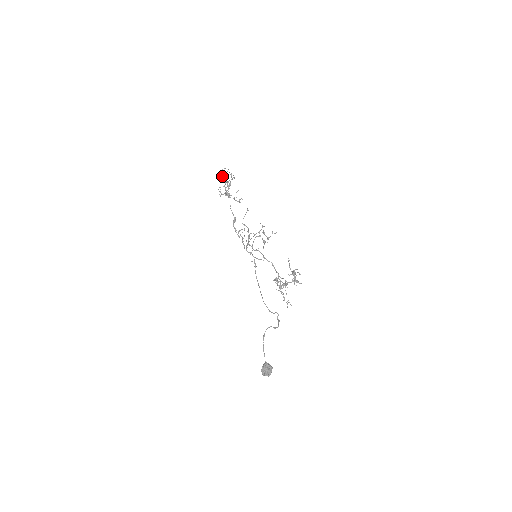
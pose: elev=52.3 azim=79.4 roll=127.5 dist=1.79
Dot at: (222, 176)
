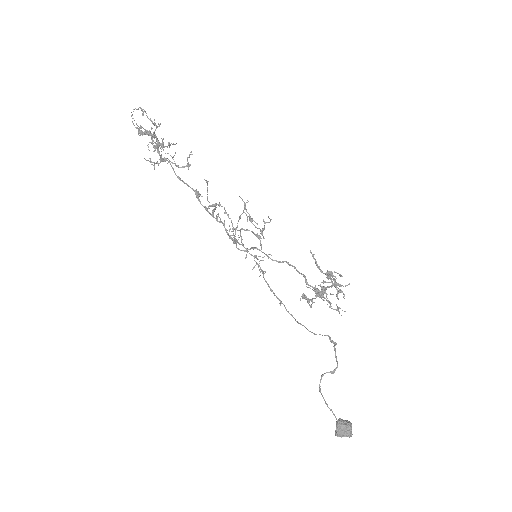
Dot at: (139, 127)
